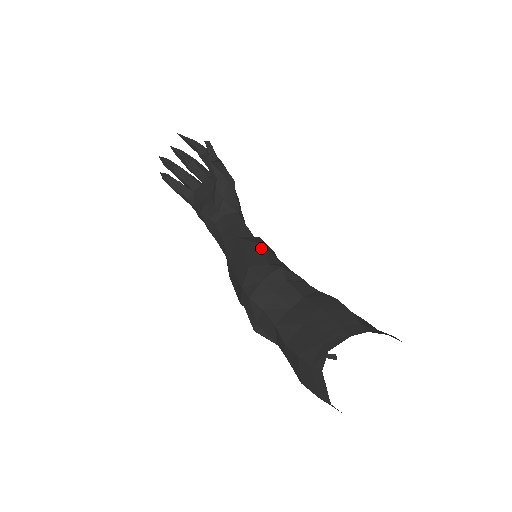
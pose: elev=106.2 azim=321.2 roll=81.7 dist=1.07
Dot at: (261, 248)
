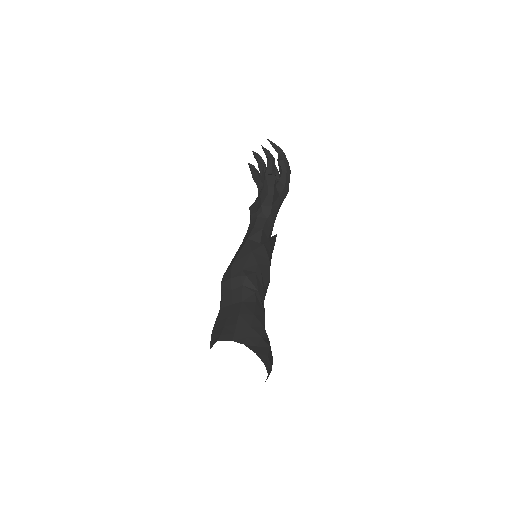
Dot at: (249, 255)
